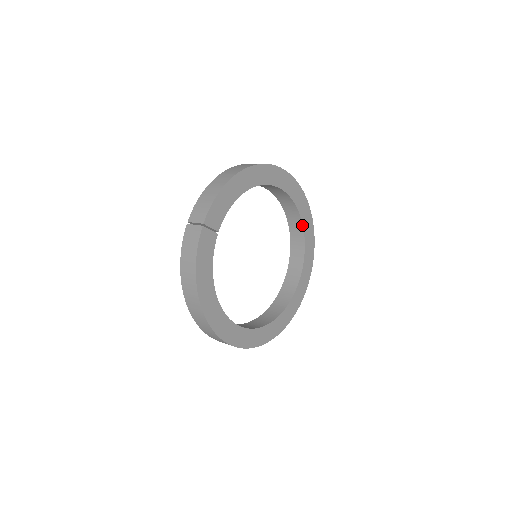
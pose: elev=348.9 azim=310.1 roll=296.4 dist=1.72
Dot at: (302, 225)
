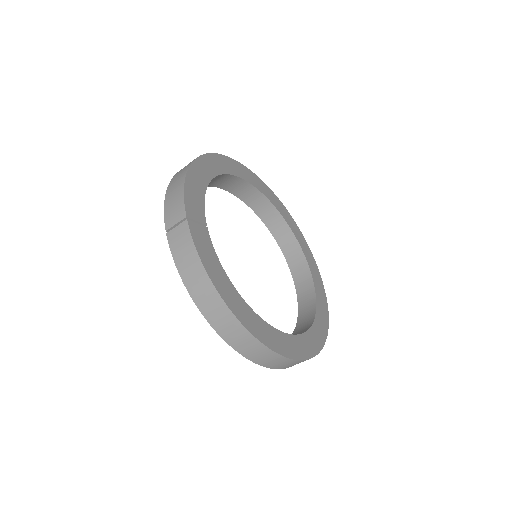
Dot at: (280, 215)
